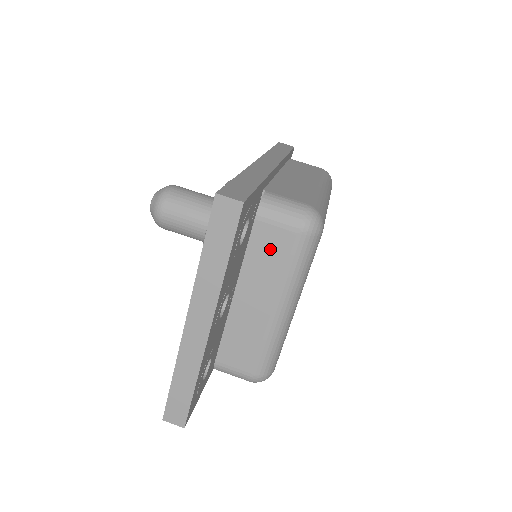
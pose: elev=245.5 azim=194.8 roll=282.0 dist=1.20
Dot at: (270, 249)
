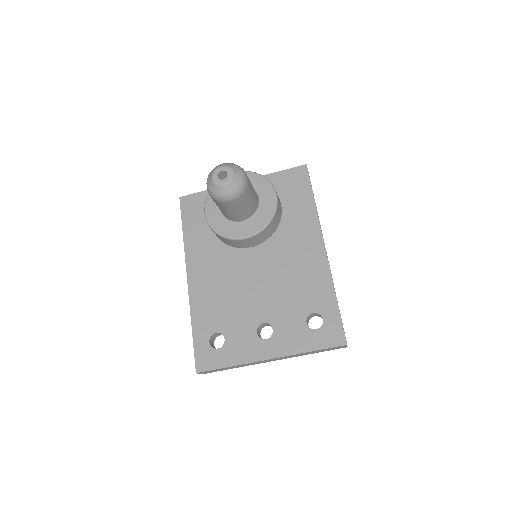
Dot at: occluded
